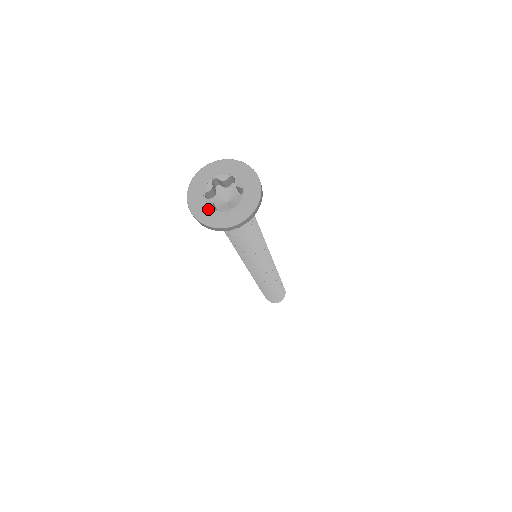
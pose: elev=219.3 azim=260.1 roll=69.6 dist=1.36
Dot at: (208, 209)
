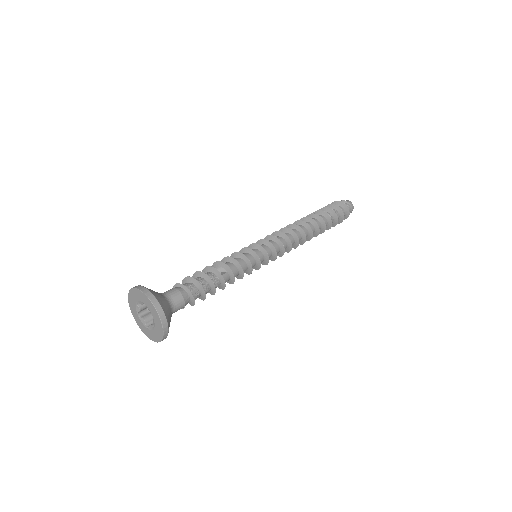
Dot at: (144, 326)
